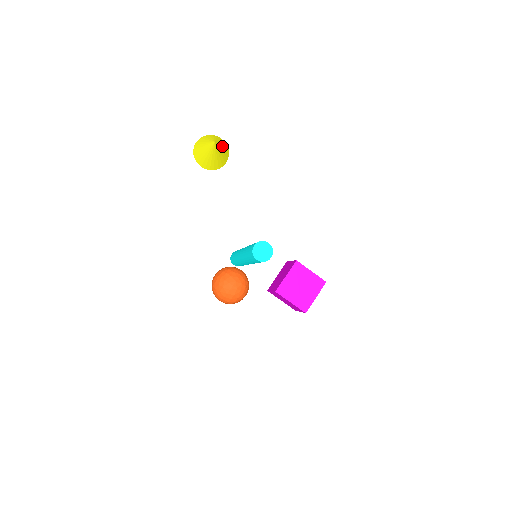
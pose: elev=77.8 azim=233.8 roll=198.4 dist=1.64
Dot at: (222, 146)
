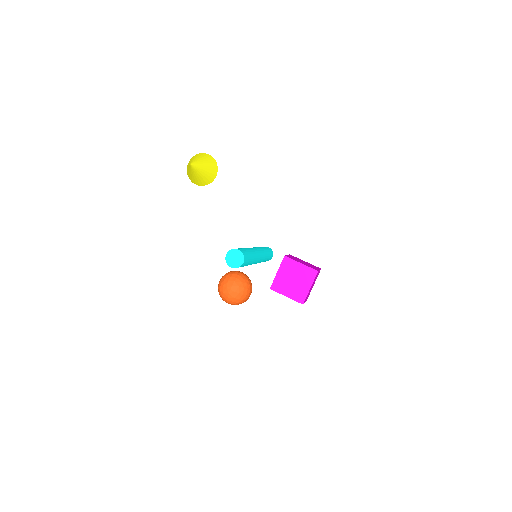
Dot at: (204, 163)
